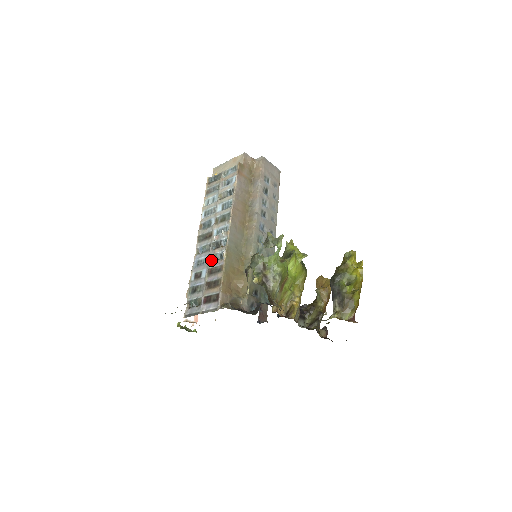
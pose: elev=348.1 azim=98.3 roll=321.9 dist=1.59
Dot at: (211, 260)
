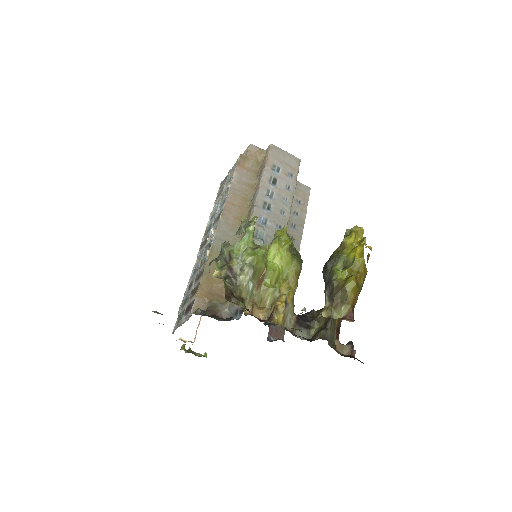
Dot at: (201, 265)
